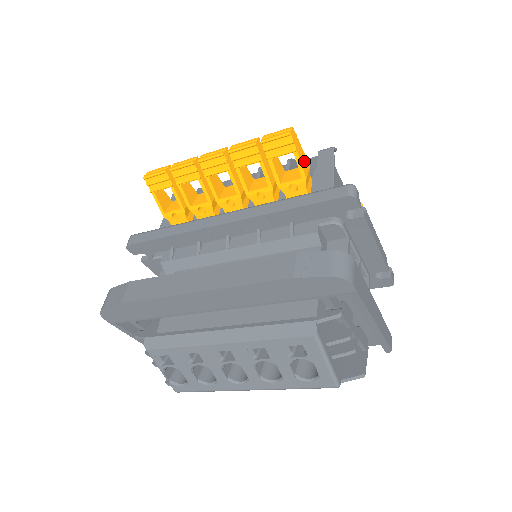
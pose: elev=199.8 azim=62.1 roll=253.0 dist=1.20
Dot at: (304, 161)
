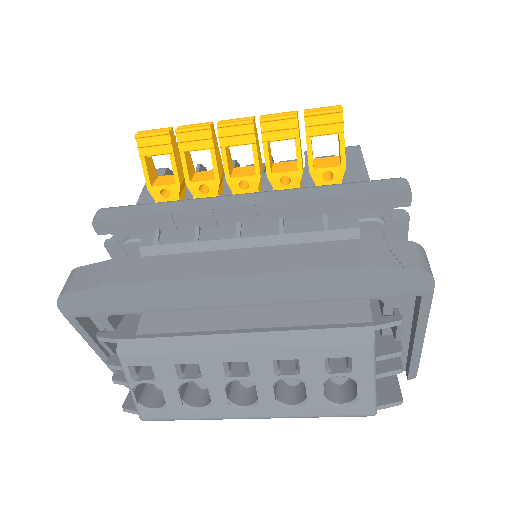
Dot at: occluded
